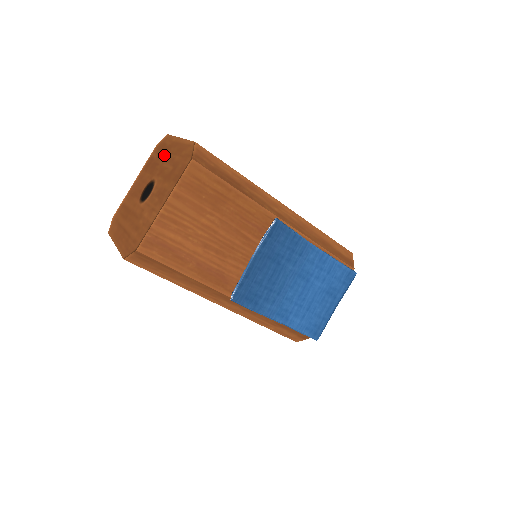
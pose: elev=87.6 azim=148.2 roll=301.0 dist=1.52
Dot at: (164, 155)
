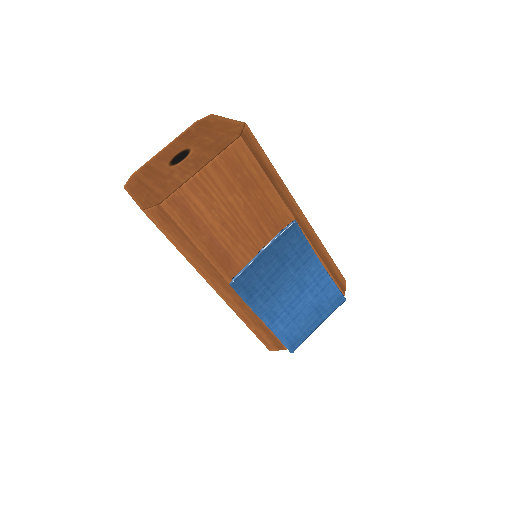
Dot at: (205, 130)
